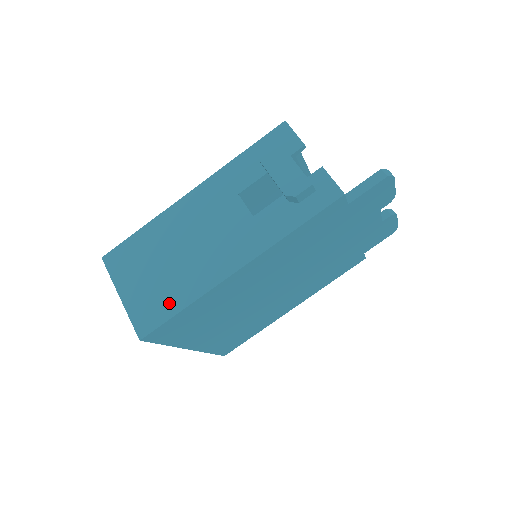
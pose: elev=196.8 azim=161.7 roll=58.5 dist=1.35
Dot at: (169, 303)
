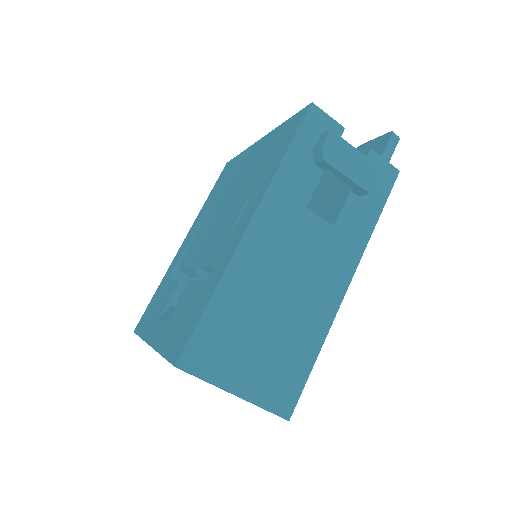
Dot at: (298, 363)
